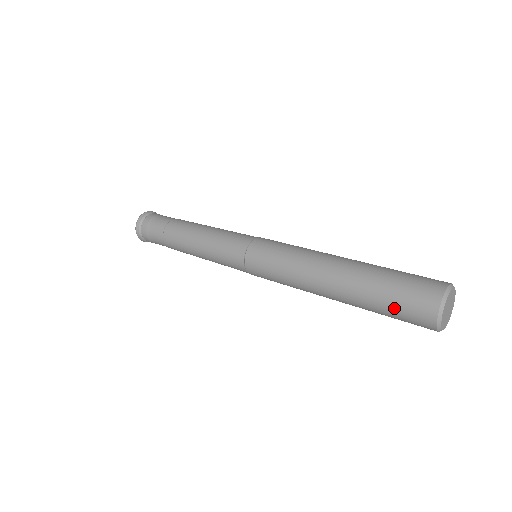
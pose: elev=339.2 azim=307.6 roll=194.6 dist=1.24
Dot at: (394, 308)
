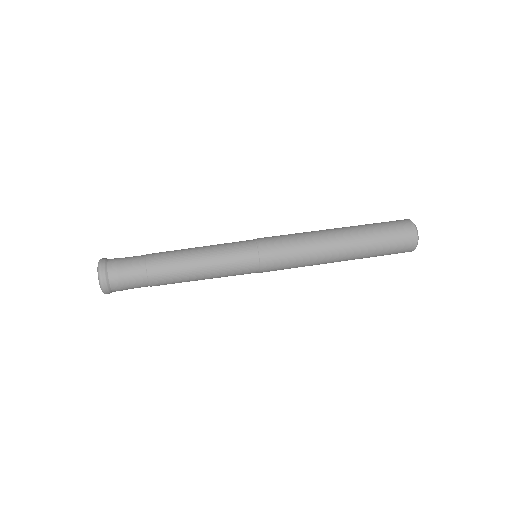
Dot at: occluded
